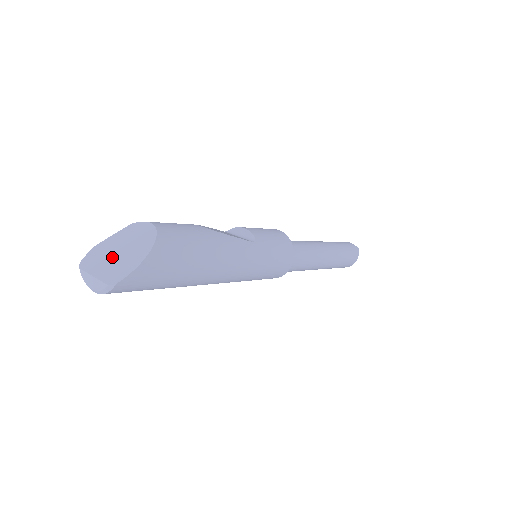
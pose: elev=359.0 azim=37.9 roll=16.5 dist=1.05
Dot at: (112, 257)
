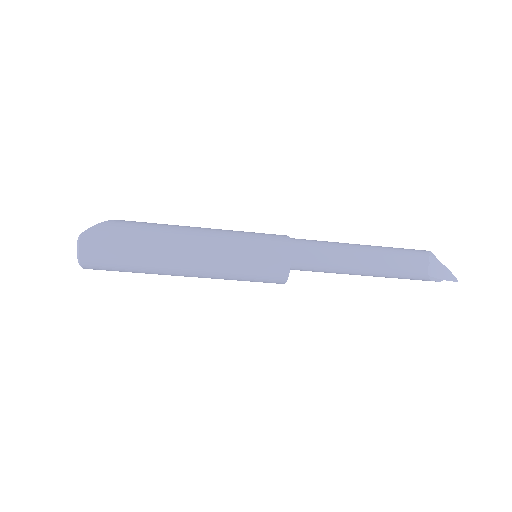
Dot at: occluded
